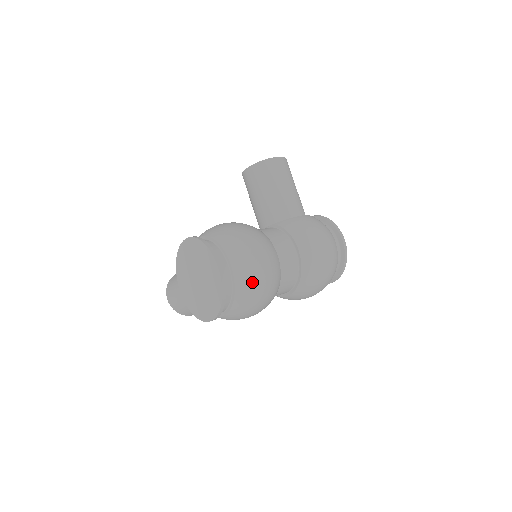
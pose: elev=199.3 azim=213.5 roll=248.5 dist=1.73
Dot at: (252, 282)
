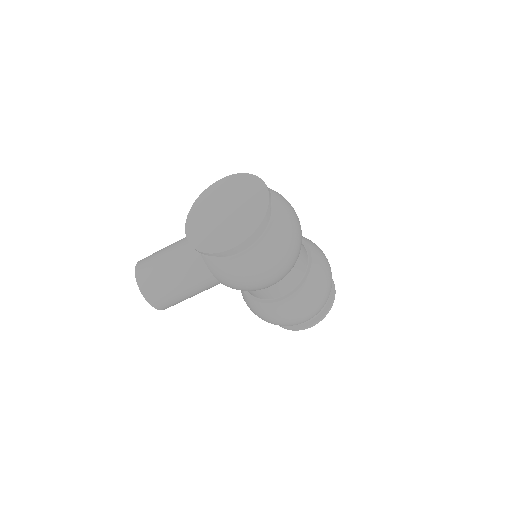
Dot at: (289, 224)
